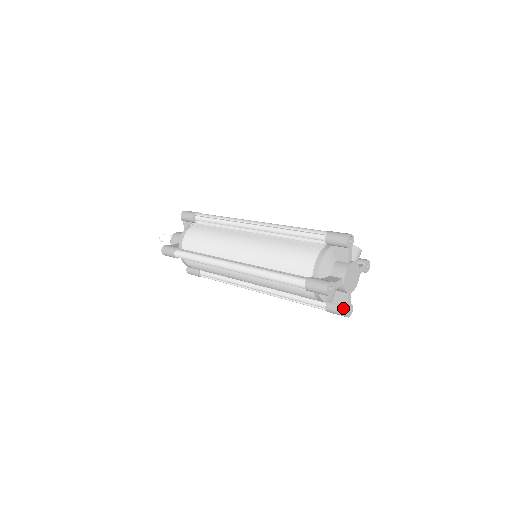
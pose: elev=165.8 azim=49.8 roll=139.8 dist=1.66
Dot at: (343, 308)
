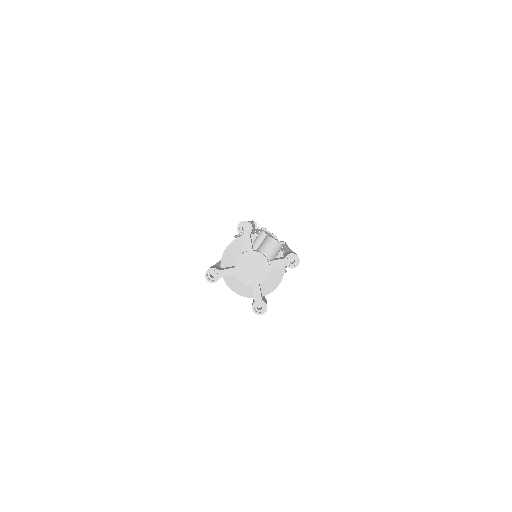
Dot at: (252, 303)
